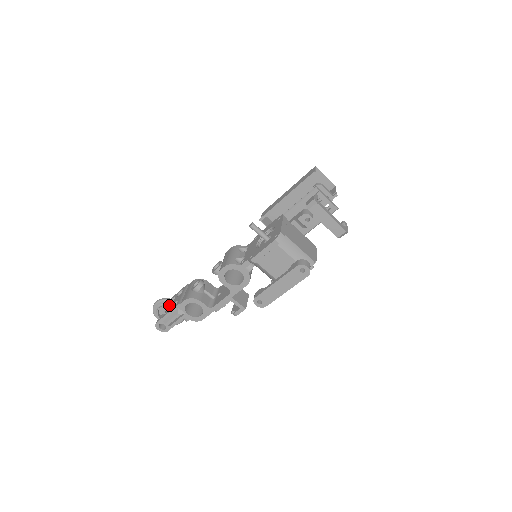
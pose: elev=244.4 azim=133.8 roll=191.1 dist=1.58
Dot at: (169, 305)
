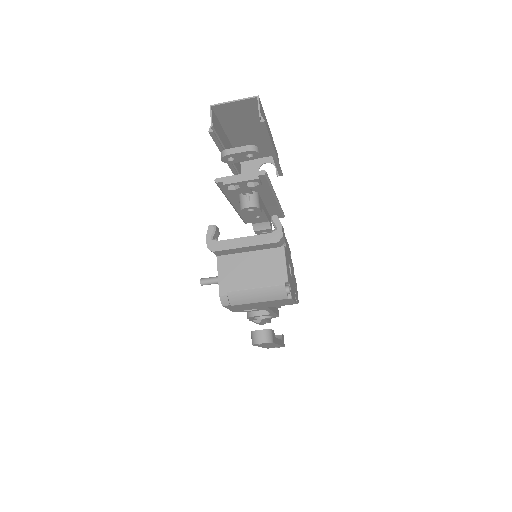
Dot at: occluded
